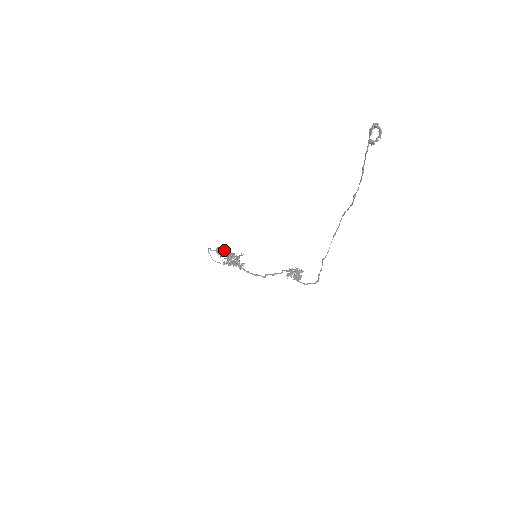
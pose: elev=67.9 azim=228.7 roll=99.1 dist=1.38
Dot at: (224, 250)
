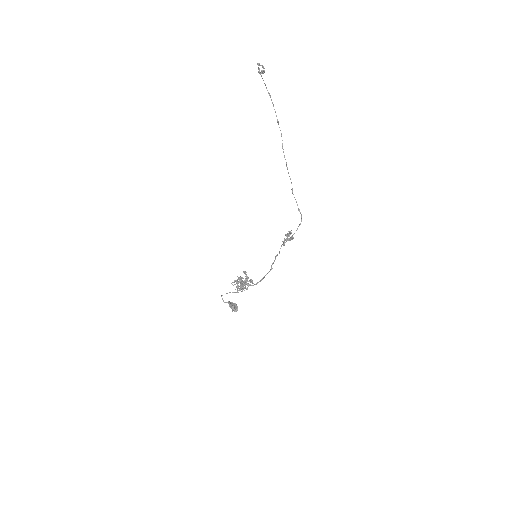
Dot at: (235, 303)
